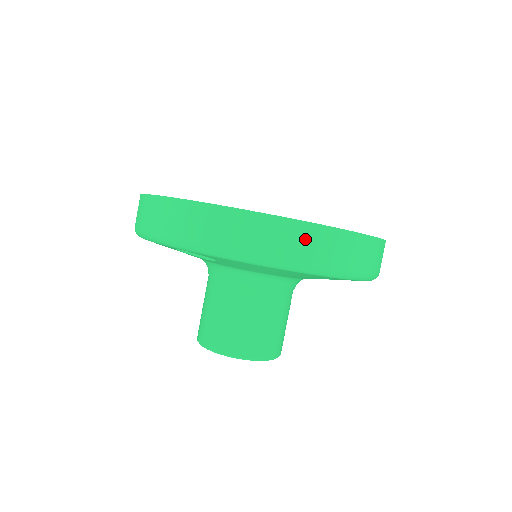
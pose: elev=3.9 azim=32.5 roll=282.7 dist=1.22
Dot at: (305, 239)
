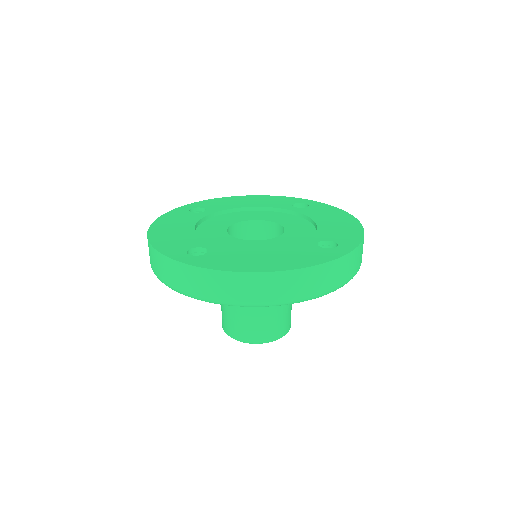
Dot at: (280, 284)
